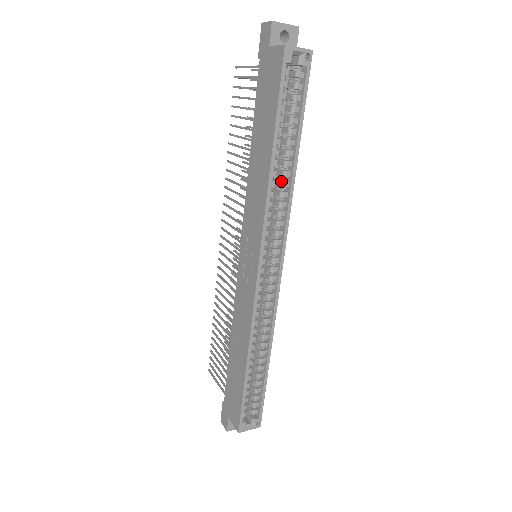
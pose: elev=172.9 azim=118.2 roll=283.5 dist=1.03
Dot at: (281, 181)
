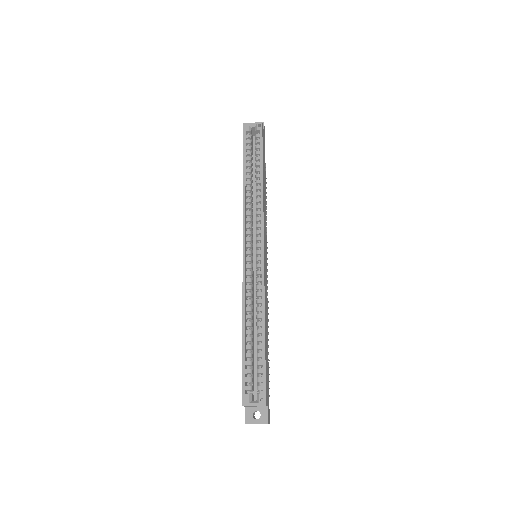
Dot at: occluded
